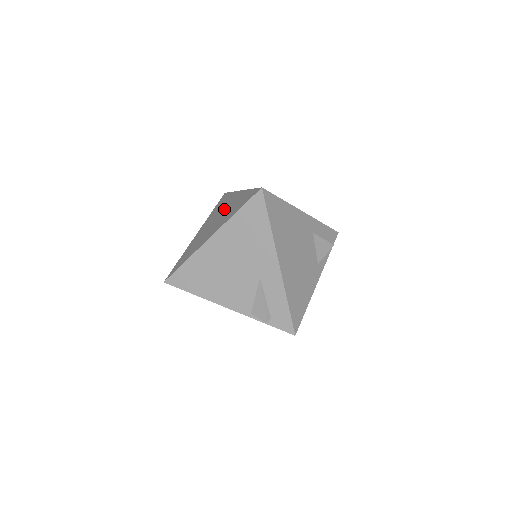
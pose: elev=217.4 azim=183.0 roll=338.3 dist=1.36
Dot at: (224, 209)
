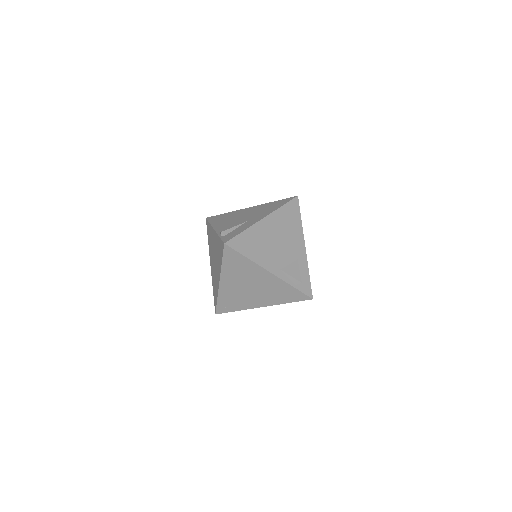
Dot at: occluded
